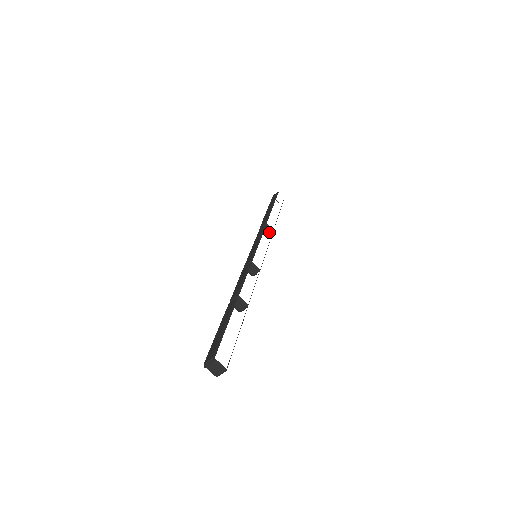
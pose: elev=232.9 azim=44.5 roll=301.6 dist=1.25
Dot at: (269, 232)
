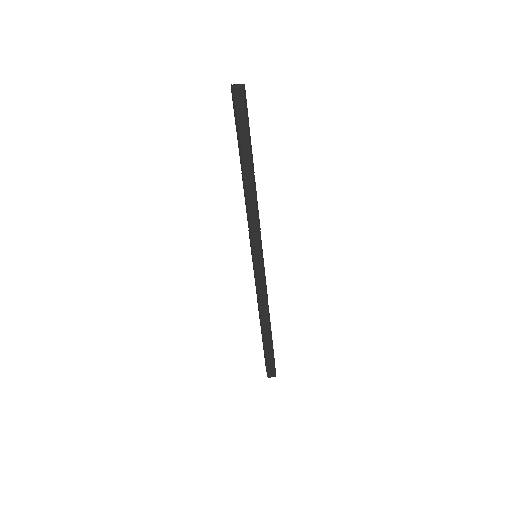
Dot at: (264, 305)
